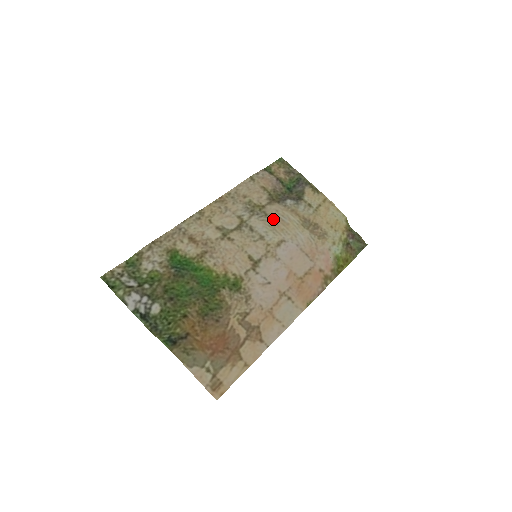
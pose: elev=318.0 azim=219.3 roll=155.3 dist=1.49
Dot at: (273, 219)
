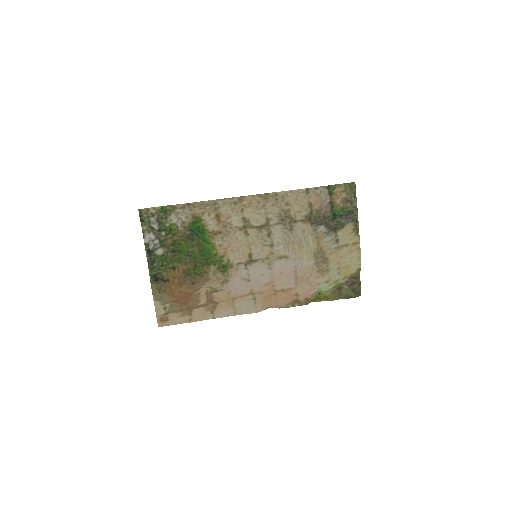
Dot at: (294, 236)
